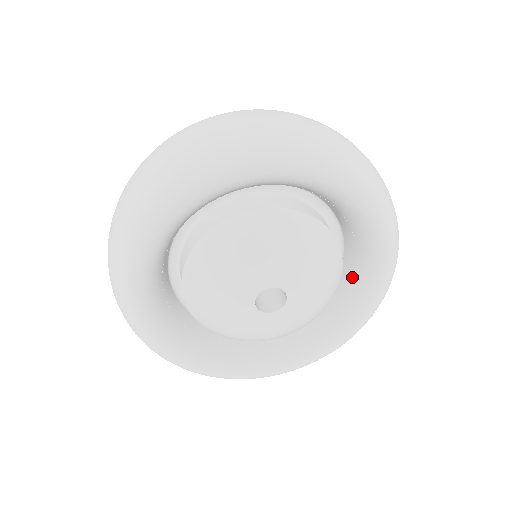
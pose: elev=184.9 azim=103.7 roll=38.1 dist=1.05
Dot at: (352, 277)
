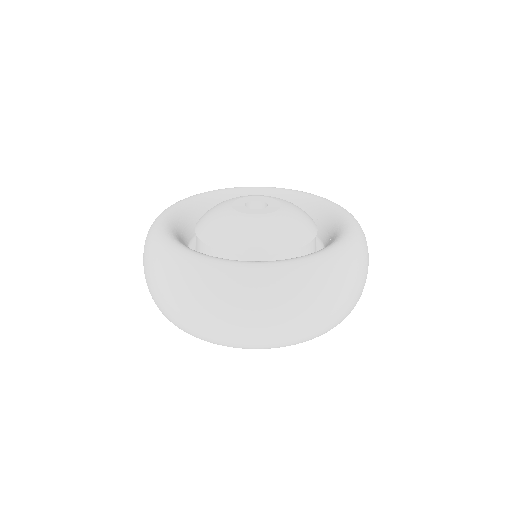
Dot at: occluded
